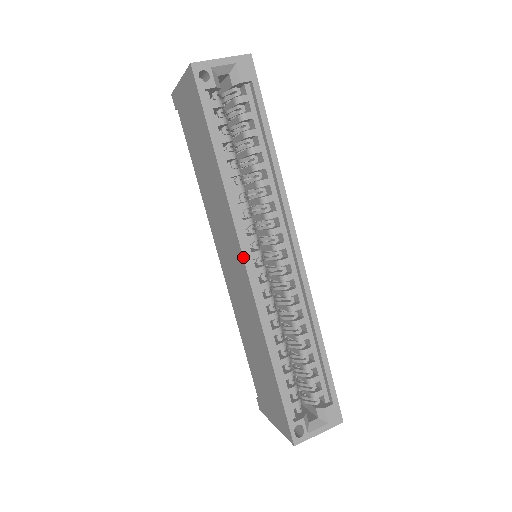
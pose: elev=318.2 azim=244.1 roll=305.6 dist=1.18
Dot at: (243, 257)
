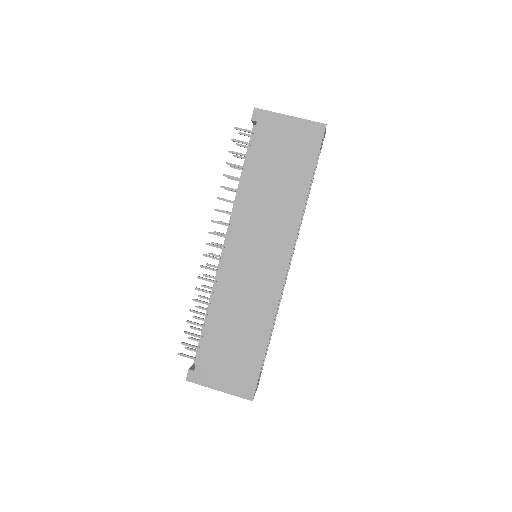
Dot at: (290, 259)
